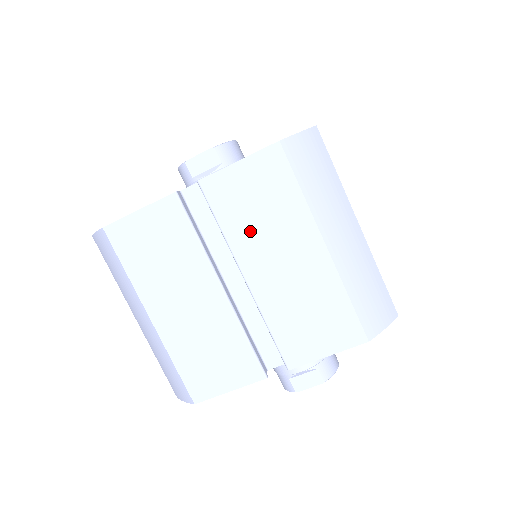
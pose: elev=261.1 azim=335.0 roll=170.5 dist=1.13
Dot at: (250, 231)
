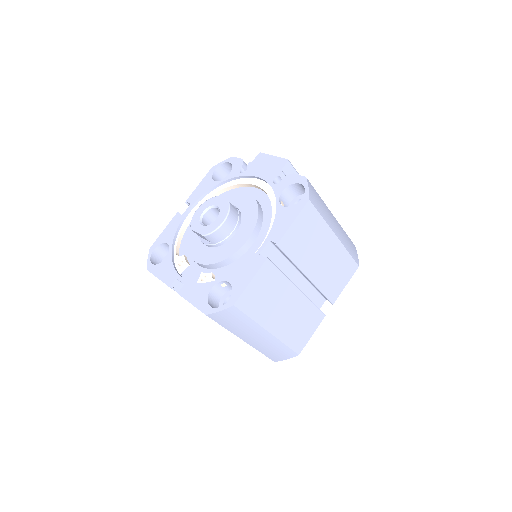
Dot at: occluded
